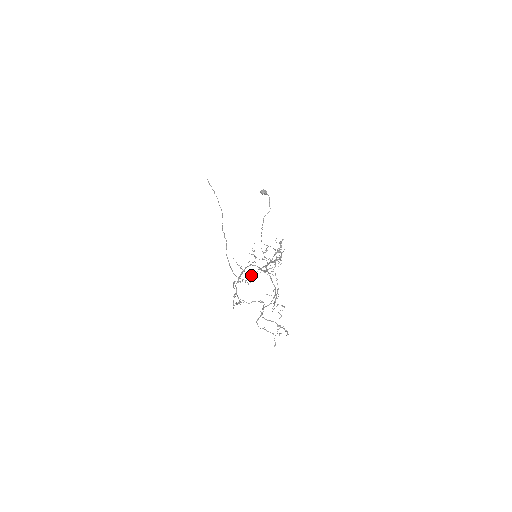
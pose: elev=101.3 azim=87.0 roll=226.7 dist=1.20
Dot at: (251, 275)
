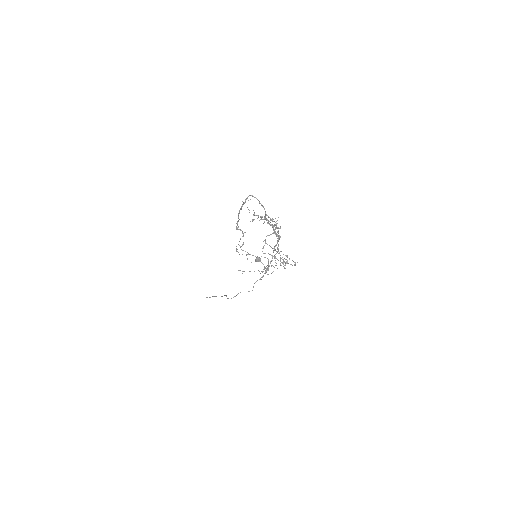
Dot at: occluded
